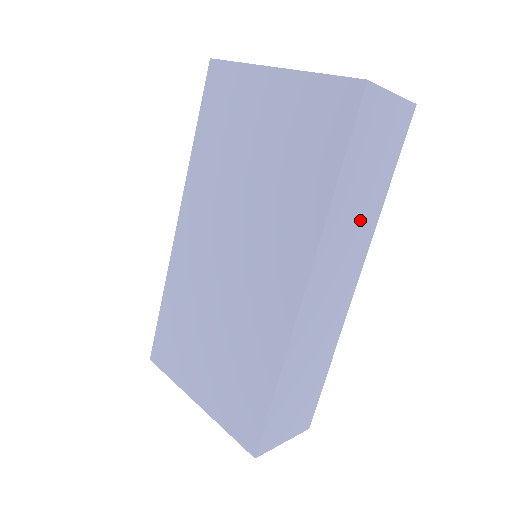
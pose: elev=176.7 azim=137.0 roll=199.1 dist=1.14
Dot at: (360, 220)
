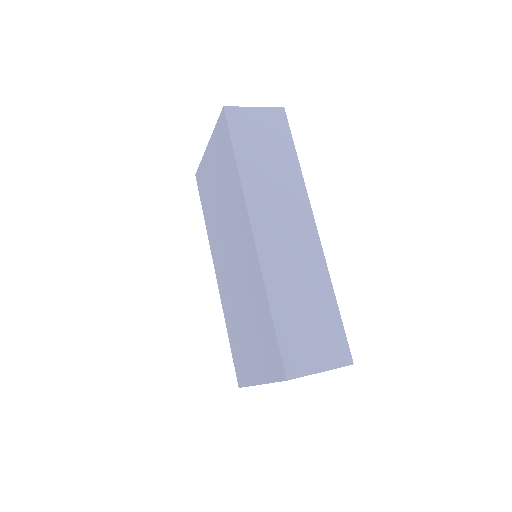
Dot at: (280, 180)
